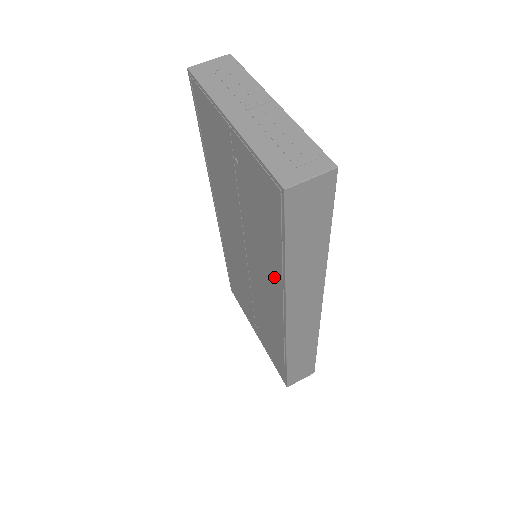
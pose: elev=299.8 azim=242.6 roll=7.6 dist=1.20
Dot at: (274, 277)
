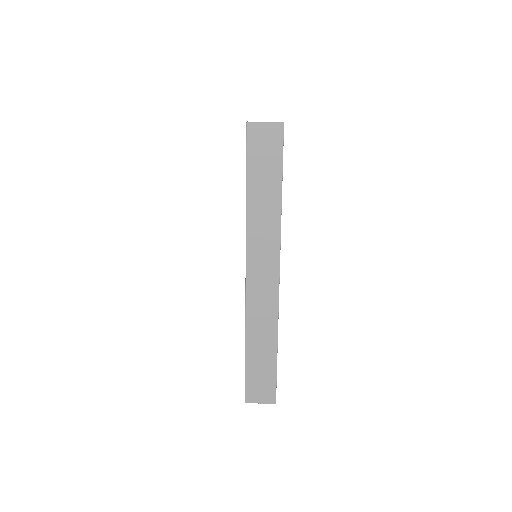
Dot at: occluded
